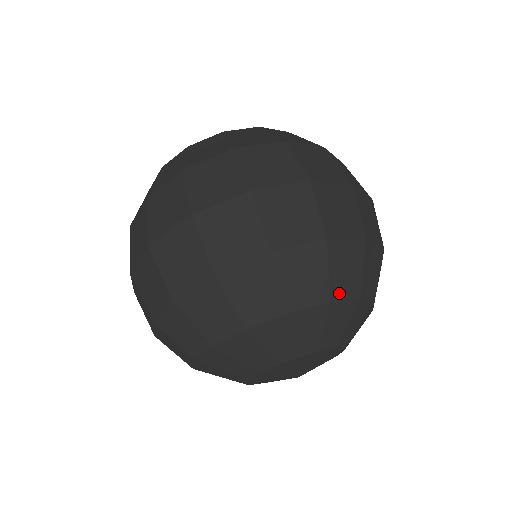
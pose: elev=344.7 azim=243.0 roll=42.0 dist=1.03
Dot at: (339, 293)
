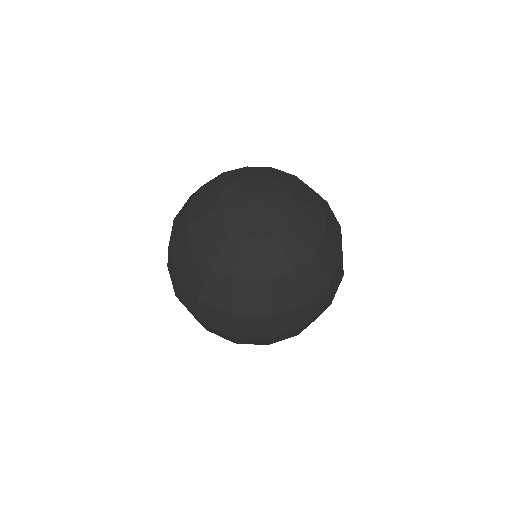
Dot at: occluded
